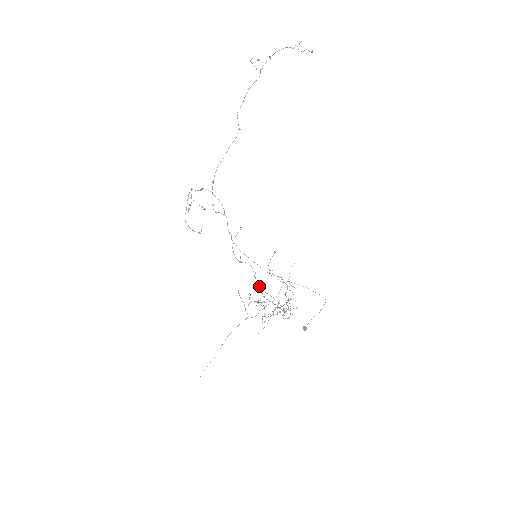
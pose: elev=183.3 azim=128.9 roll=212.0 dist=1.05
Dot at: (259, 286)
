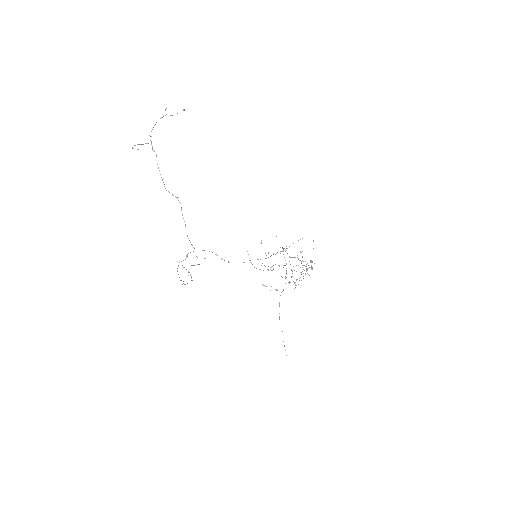
Dot at: occluded
